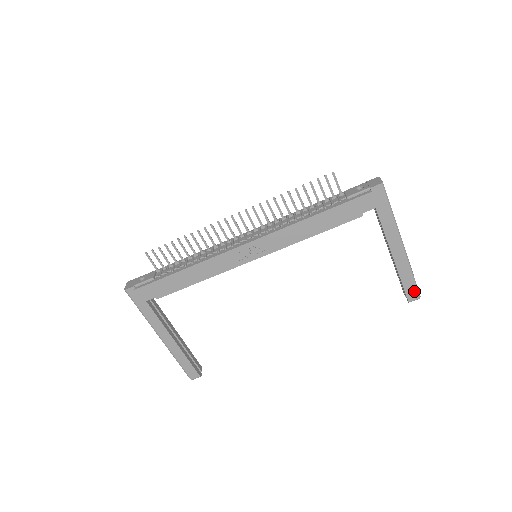
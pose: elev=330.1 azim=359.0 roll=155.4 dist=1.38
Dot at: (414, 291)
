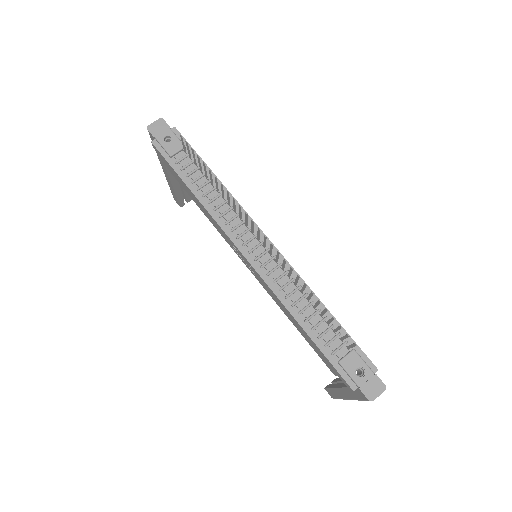
Dot at: (332, 396)
